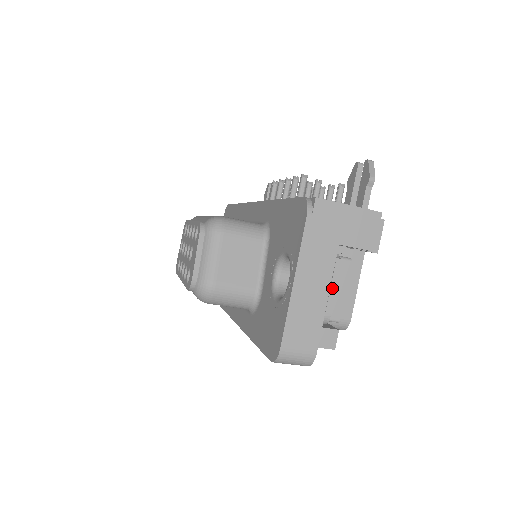
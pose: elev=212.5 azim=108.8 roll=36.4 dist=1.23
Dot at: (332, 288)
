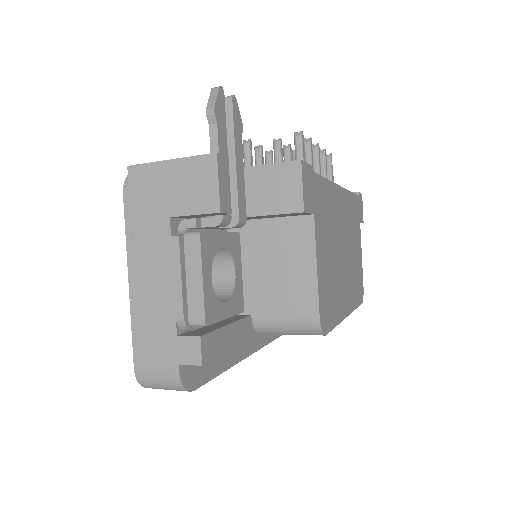
Dot at: (175, 279)
